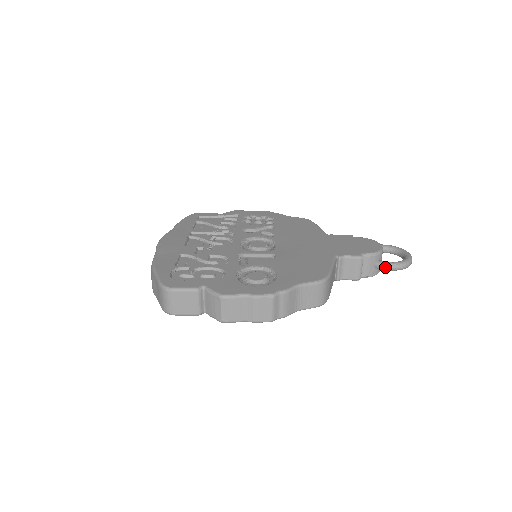
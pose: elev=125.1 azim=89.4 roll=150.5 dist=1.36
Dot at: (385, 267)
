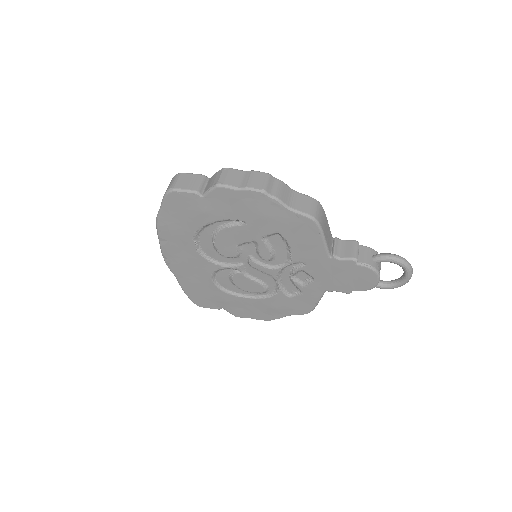
Dot at: (382, 254)
